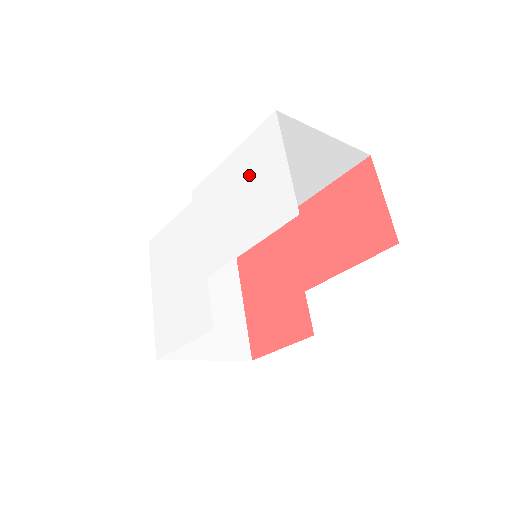
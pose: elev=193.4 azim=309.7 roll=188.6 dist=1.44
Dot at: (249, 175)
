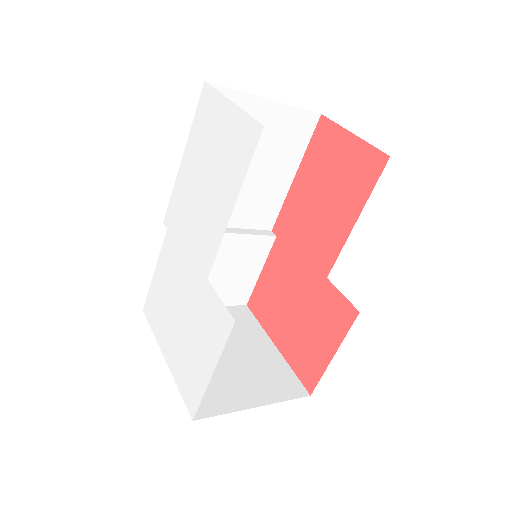
Dot at: (205, 151)
